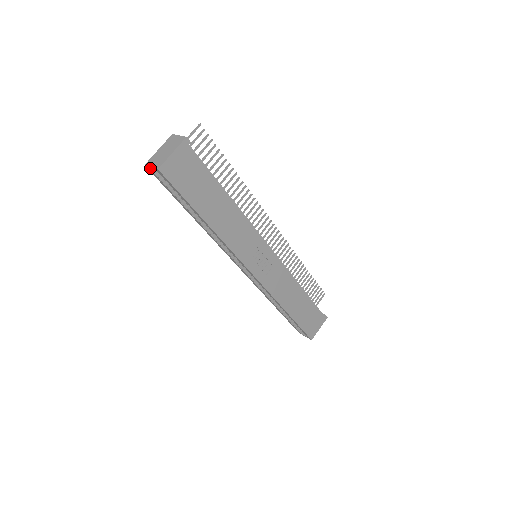
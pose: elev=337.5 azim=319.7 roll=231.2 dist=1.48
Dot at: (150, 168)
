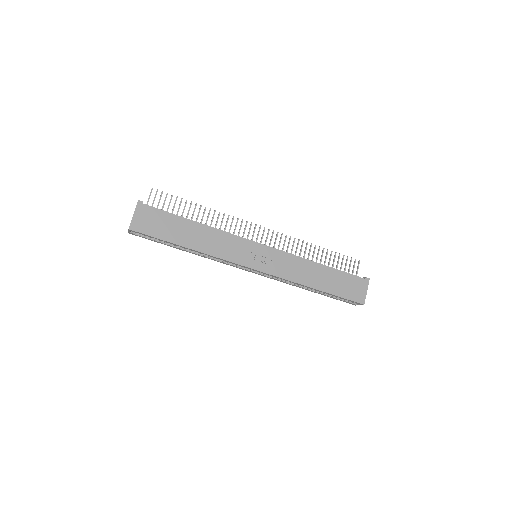
Dot at: (130, 233)
